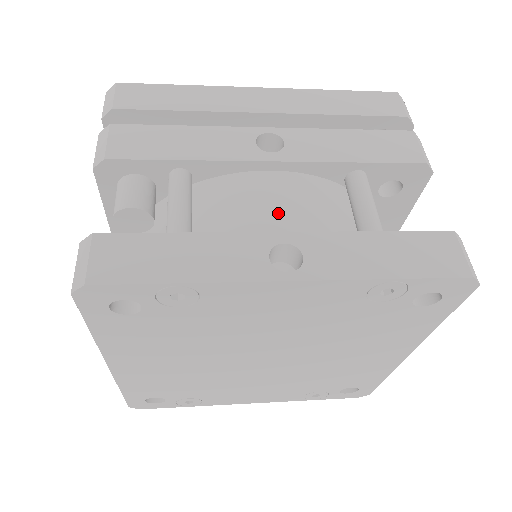
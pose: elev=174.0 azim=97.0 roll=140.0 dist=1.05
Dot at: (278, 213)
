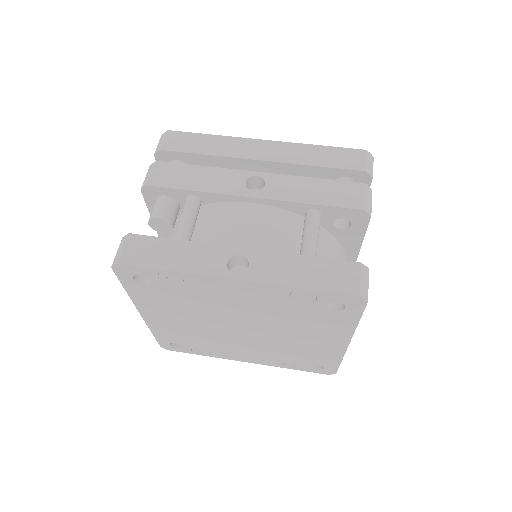
Dot at: (247, 234)
